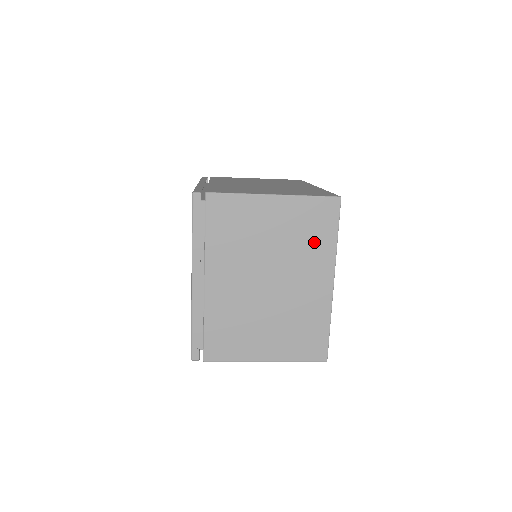
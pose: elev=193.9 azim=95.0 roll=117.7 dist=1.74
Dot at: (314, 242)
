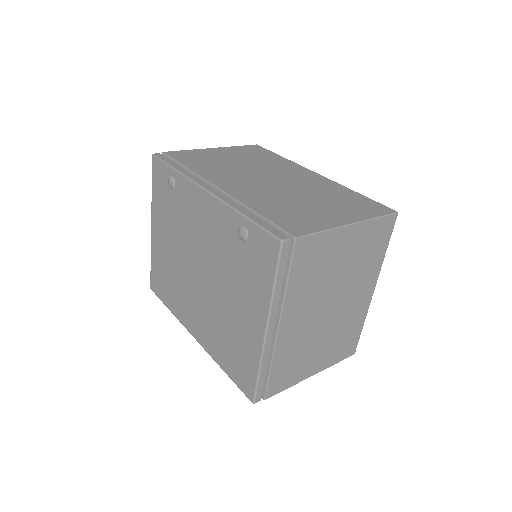
Dot at: (370, 259)
